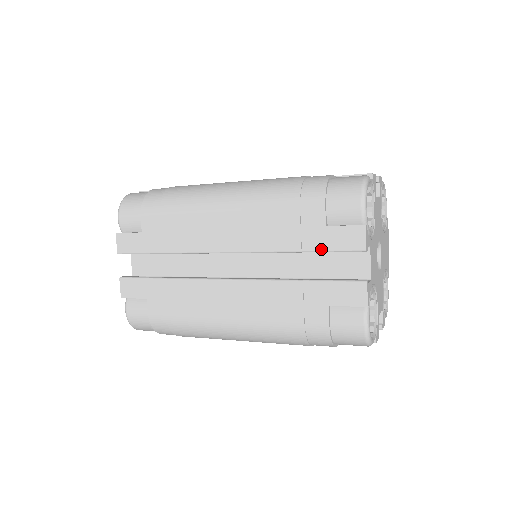
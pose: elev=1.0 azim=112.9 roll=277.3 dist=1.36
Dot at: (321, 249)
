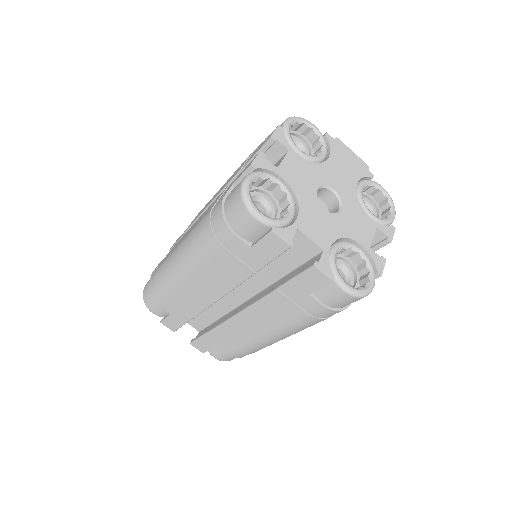
Dot at: (264, 264)
